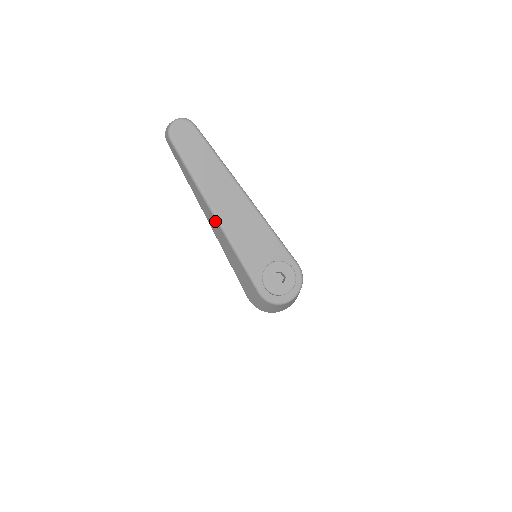
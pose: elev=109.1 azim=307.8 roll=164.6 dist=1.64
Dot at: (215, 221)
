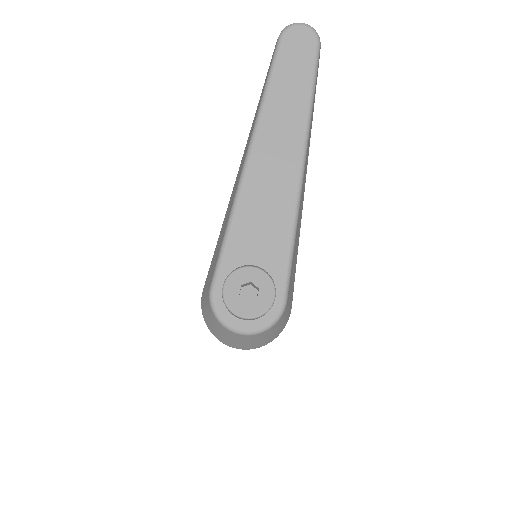
Dot at: (243, 163)
